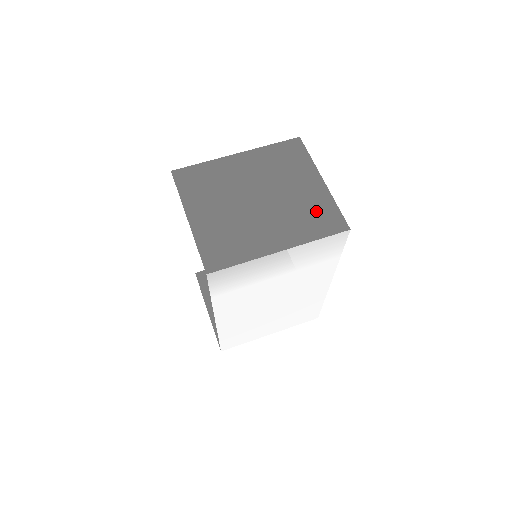
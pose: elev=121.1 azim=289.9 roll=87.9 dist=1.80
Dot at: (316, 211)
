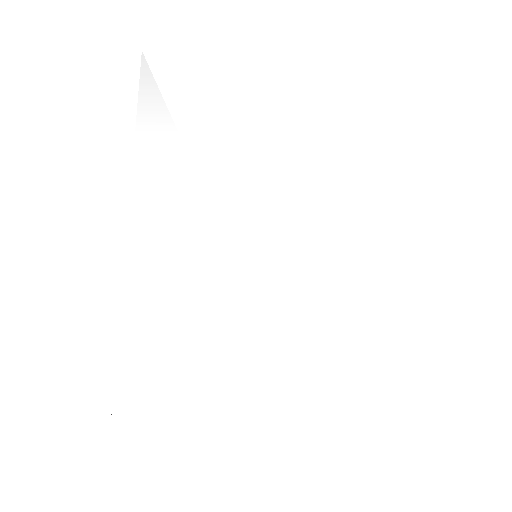
Dot at: occluded
